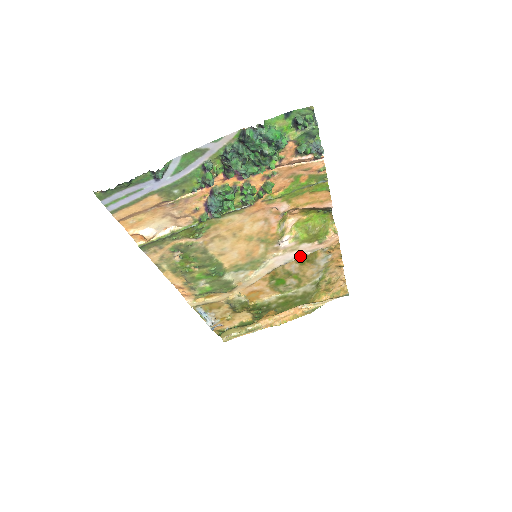
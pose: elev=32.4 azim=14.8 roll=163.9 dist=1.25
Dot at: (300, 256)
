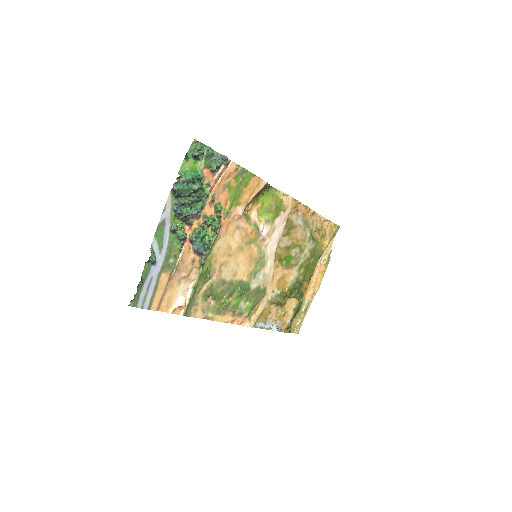
Dot at: (282, 230)
